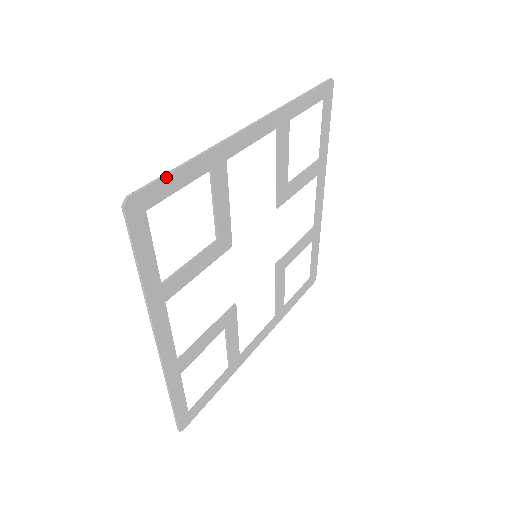
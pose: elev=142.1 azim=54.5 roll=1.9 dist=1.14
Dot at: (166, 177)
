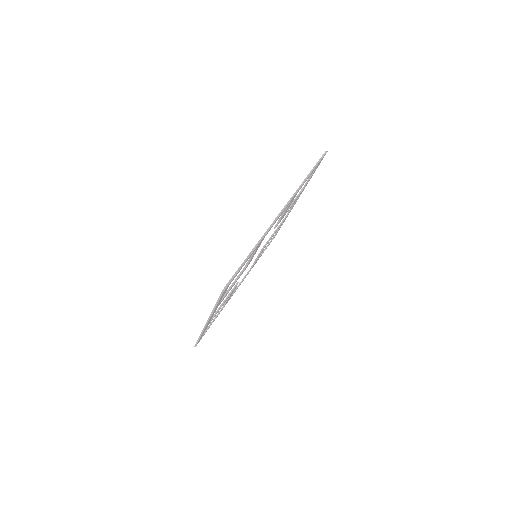
Dot at: (241, 267)
